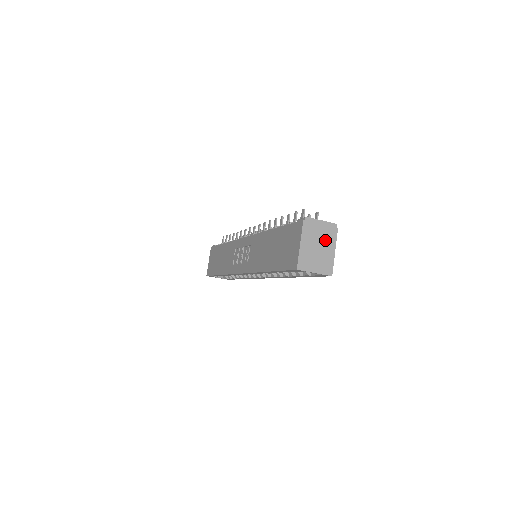
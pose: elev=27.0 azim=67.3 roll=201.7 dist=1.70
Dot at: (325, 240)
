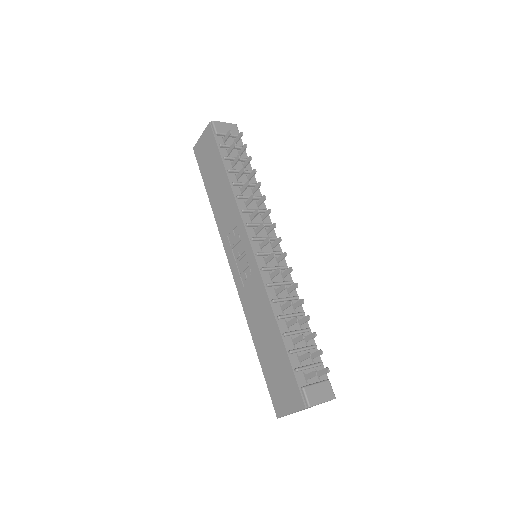
Dot at: occluded
